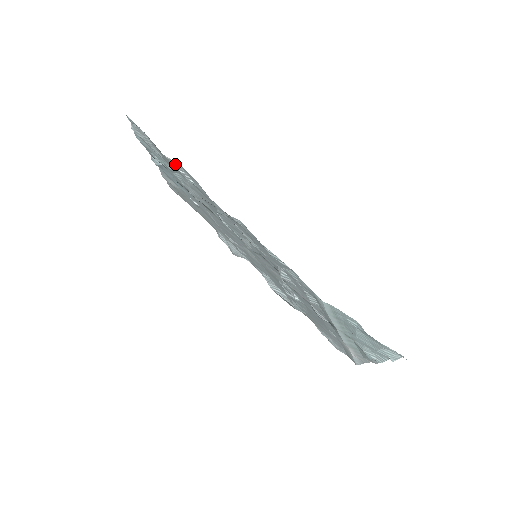
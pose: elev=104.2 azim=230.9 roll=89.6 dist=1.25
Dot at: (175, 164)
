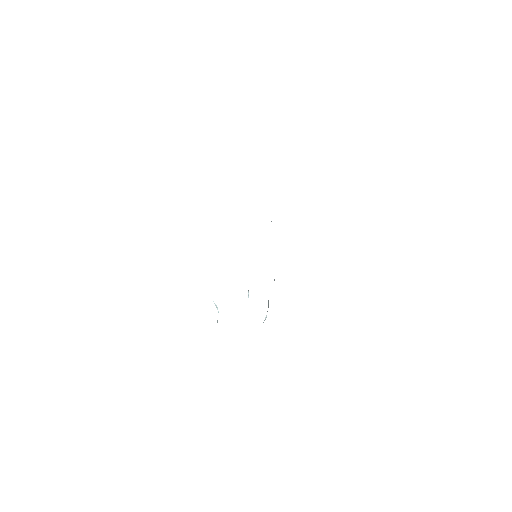
Dot at: occluded
